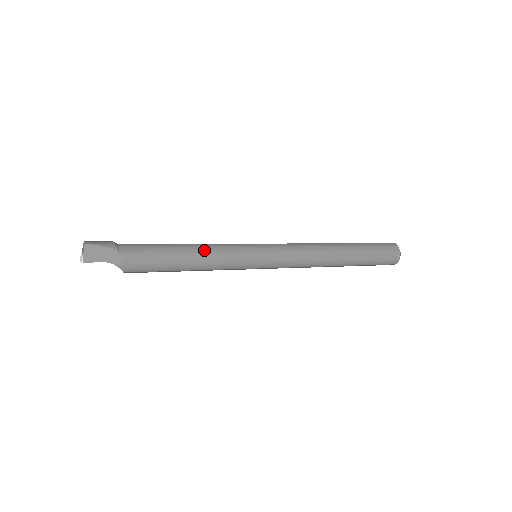
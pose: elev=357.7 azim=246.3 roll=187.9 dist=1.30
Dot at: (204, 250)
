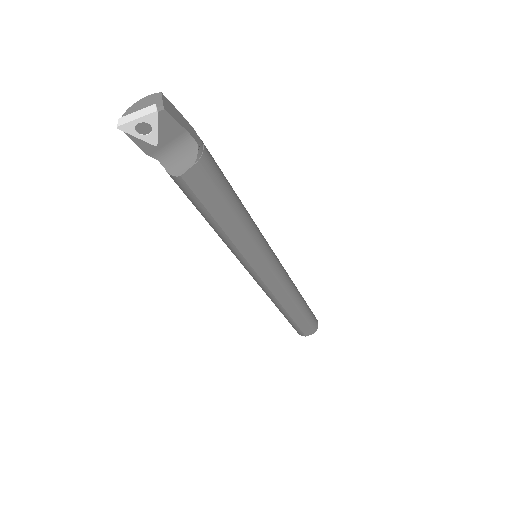
Dot at: occluded
